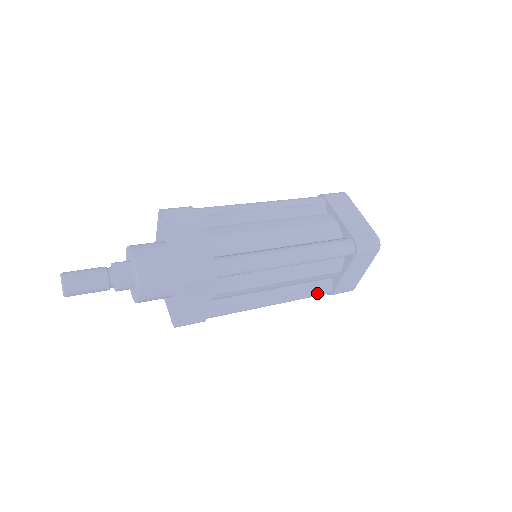
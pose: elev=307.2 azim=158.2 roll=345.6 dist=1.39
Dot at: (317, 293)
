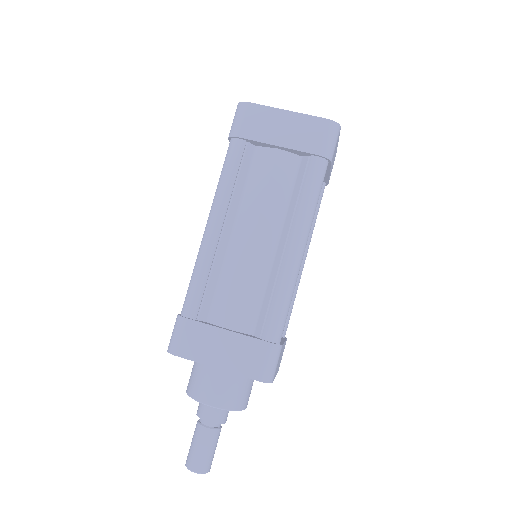
Dot at: (320, 203)
